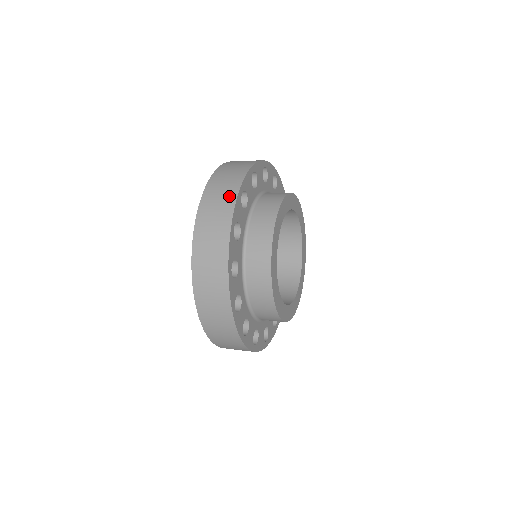
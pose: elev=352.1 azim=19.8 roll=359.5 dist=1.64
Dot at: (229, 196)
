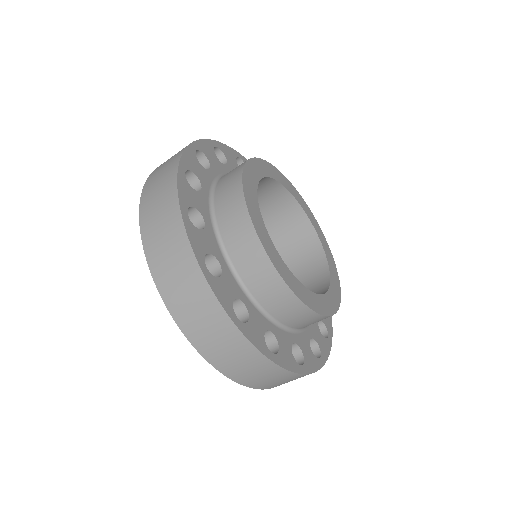
Dot at: (178, 152)
